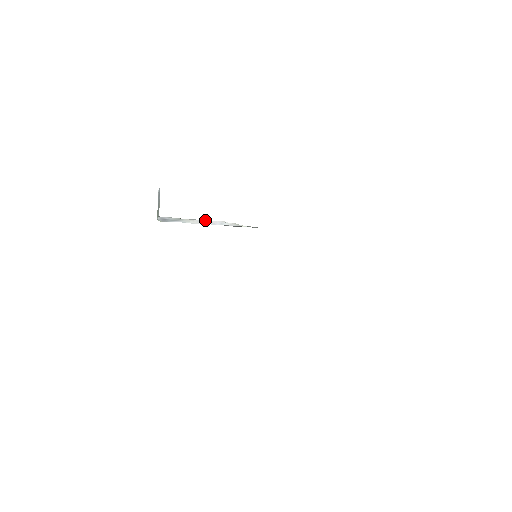
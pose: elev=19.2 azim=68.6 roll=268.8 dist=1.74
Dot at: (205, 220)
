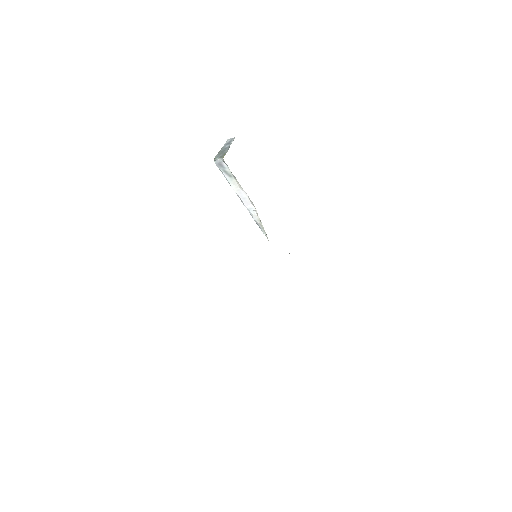
Dot at: (246, 194)
